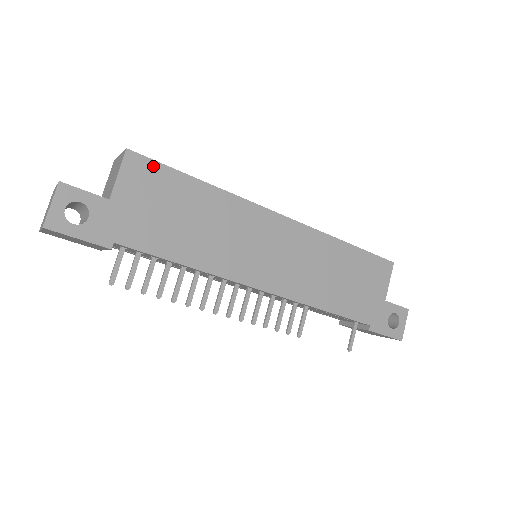
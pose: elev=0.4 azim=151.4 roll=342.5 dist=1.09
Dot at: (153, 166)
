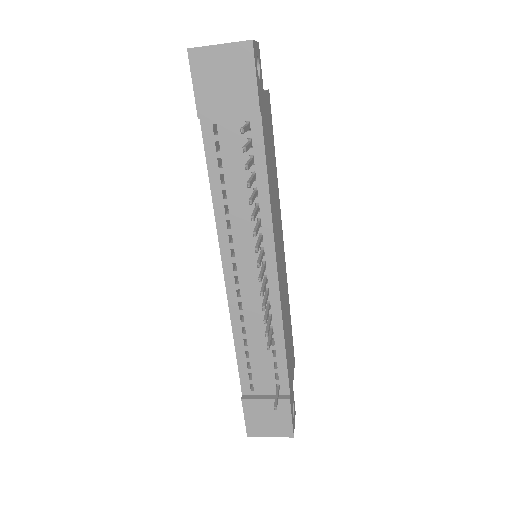
Dot at: (271, 117)
